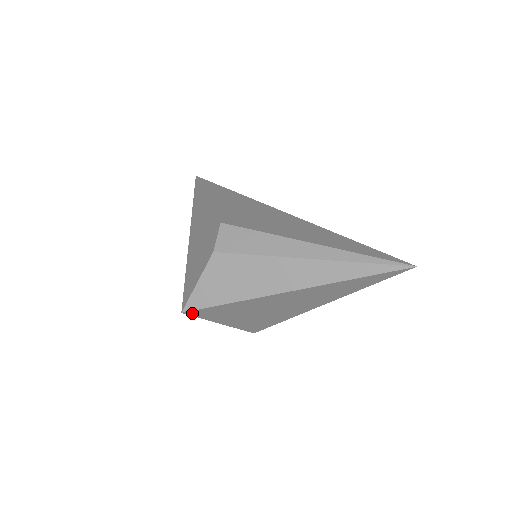
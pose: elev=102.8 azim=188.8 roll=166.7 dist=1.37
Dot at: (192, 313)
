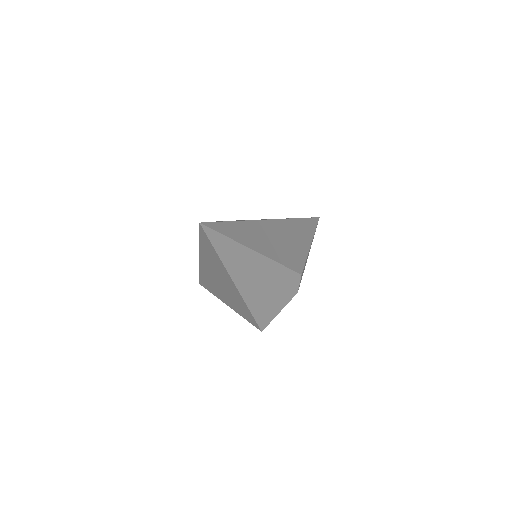
Dot at: (203, 285)
